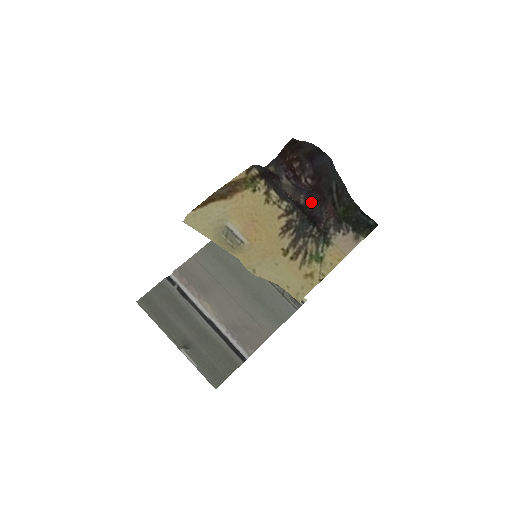
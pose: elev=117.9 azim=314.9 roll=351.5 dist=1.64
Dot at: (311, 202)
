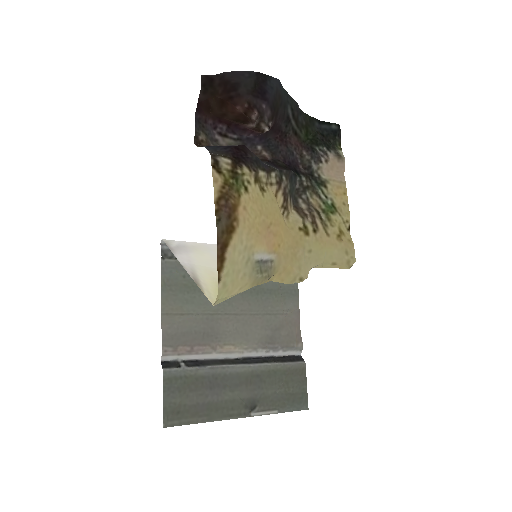
Dot at: (275, 149)
